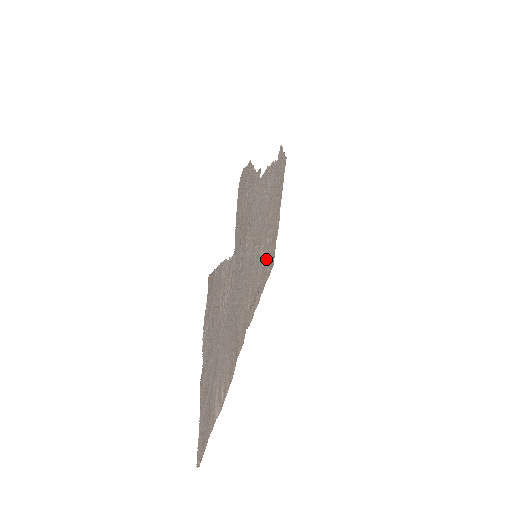
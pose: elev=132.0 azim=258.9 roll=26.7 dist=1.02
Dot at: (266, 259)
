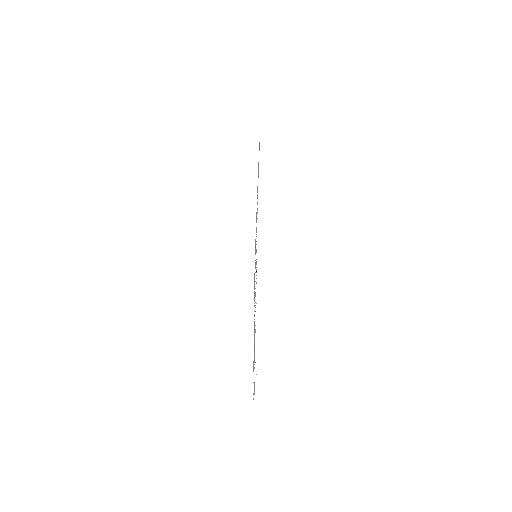
Dot at: occluded
